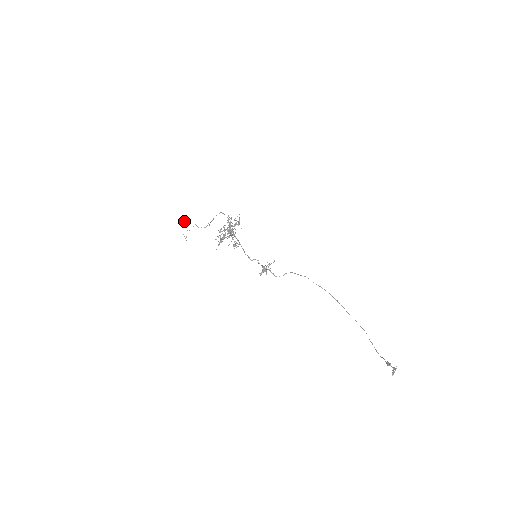
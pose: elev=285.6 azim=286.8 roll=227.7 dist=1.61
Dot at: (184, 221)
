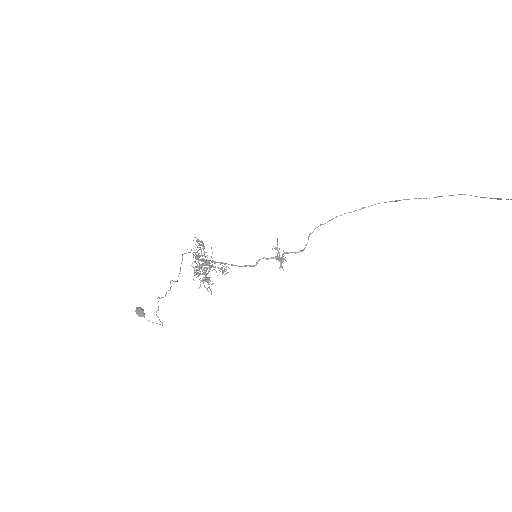
Dot at: (138, 309)
